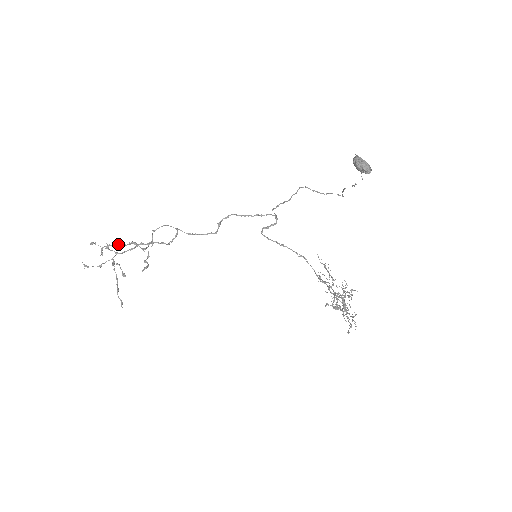
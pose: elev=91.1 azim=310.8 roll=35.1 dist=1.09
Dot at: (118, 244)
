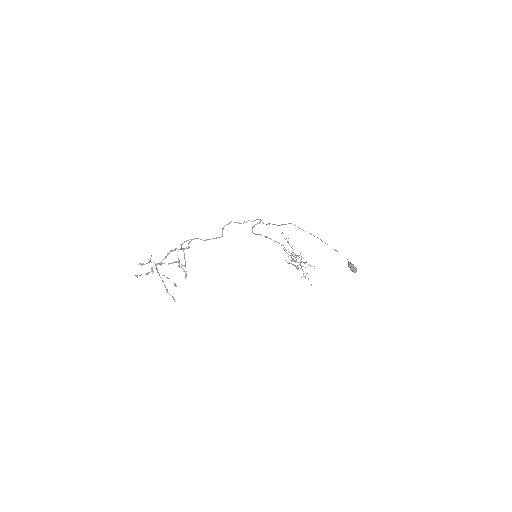
Dot at: occluded
